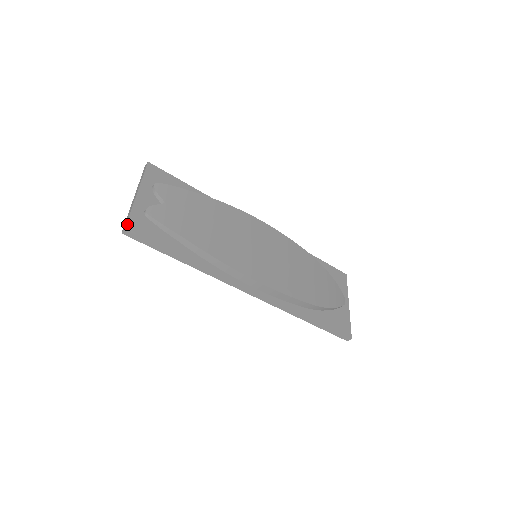
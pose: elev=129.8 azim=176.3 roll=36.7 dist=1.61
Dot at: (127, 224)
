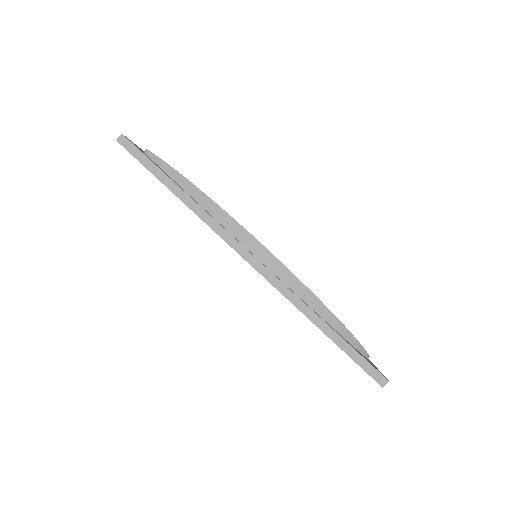
Dot at: (125, 136)
